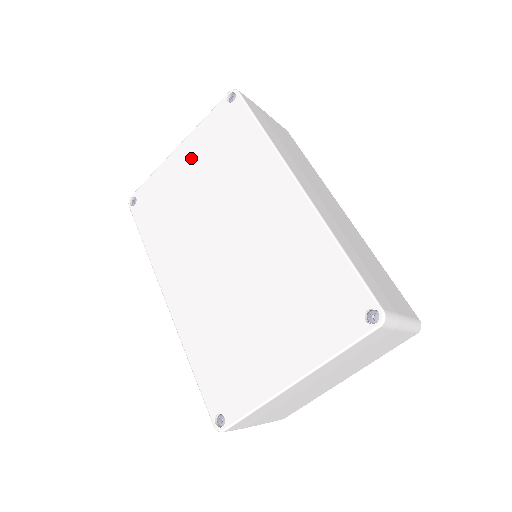
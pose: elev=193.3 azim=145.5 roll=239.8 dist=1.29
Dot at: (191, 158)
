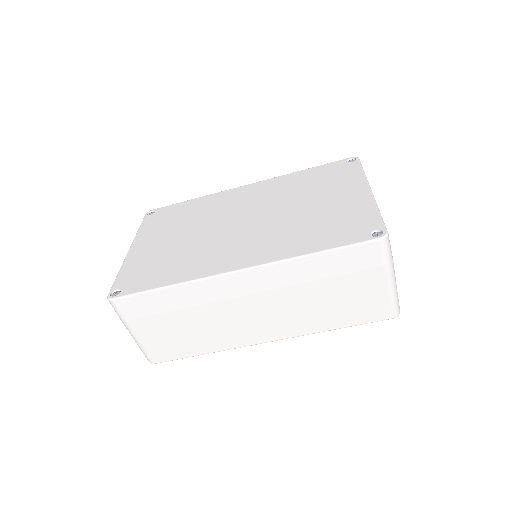
Dot at: (152, 239)
